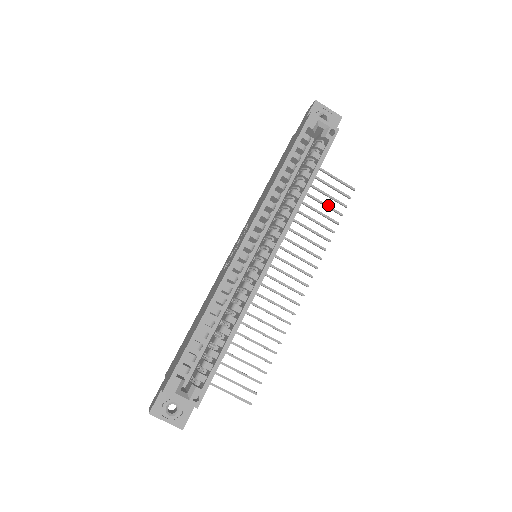
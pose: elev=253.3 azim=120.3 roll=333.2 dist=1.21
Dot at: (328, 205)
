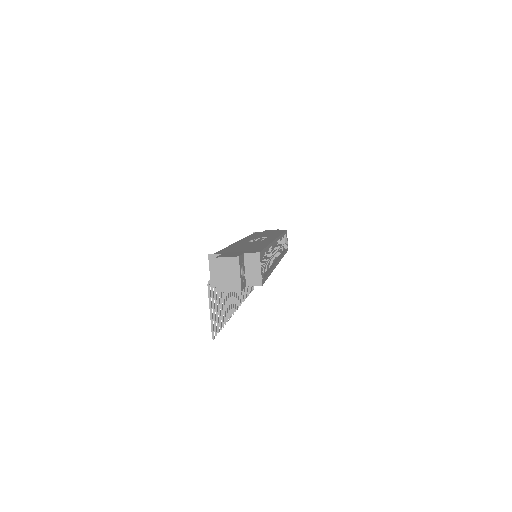
Dot at: occluded
